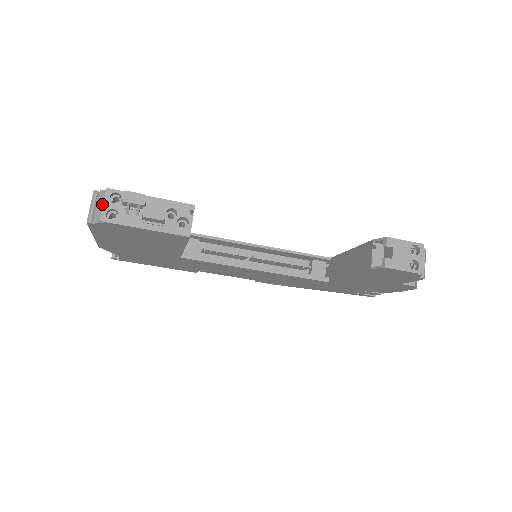
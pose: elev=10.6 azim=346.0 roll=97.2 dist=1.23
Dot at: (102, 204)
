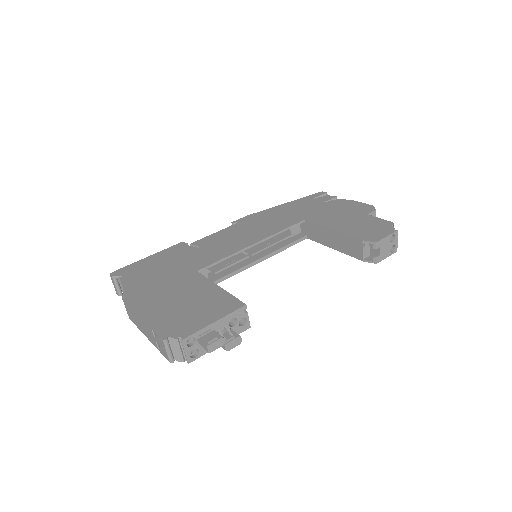
Dot at: (180, 349)
